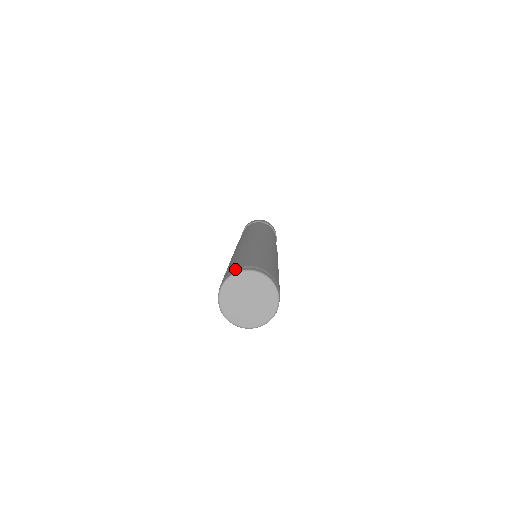
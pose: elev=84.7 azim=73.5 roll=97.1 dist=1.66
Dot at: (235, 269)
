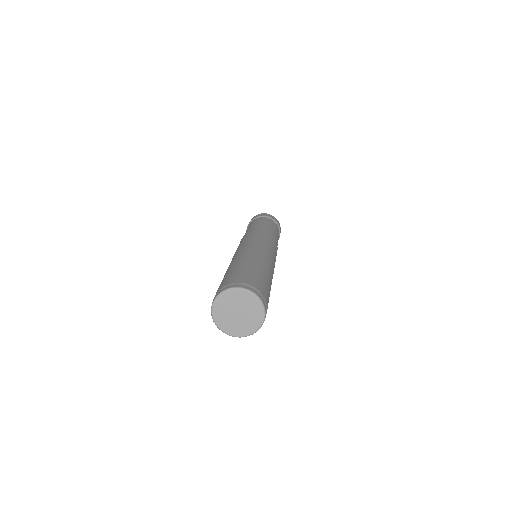
Dot at: (217, 292)
